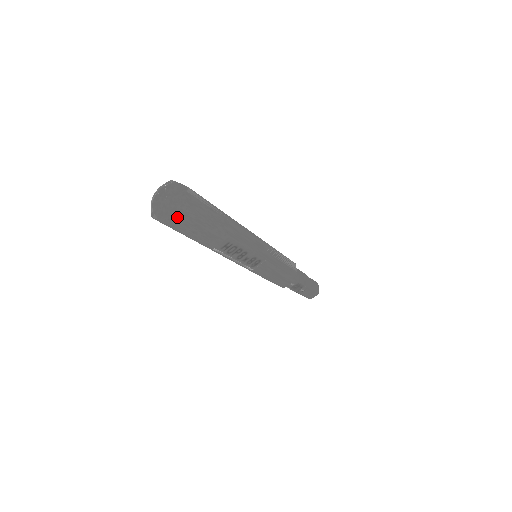
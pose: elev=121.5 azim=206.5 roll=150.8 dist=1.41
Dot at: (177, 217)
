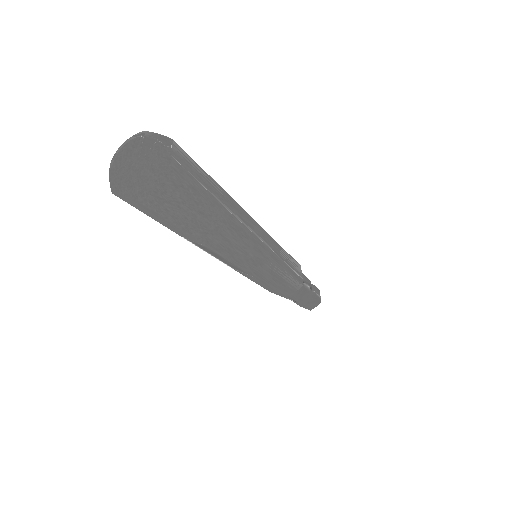
Dot at: (126, 197)
